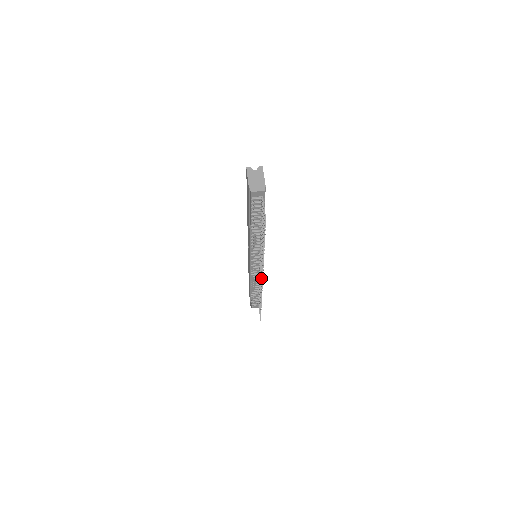
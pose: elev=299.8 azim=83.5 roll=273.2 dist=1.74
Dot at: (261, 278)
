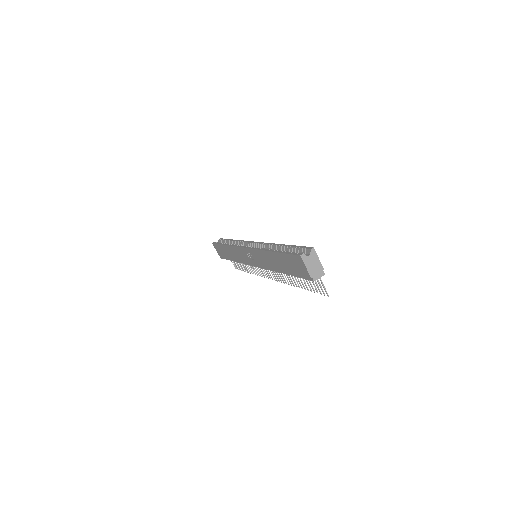
Dot at: (266, 273)
